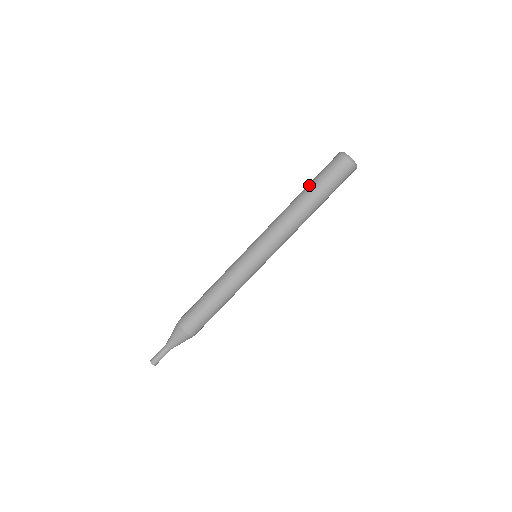
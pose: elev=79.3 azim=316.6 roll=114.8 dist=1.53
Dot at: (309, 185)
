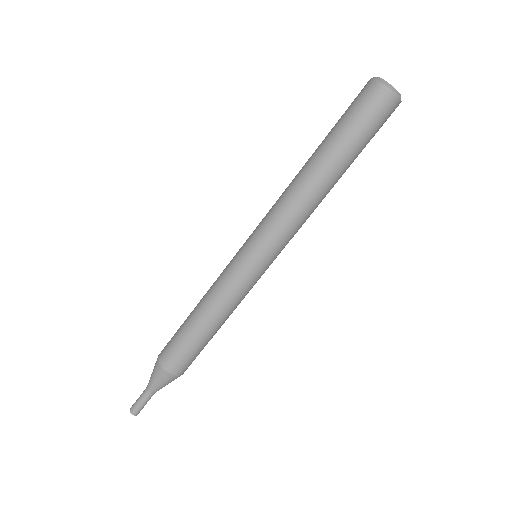
Dot at: (337, 147)
